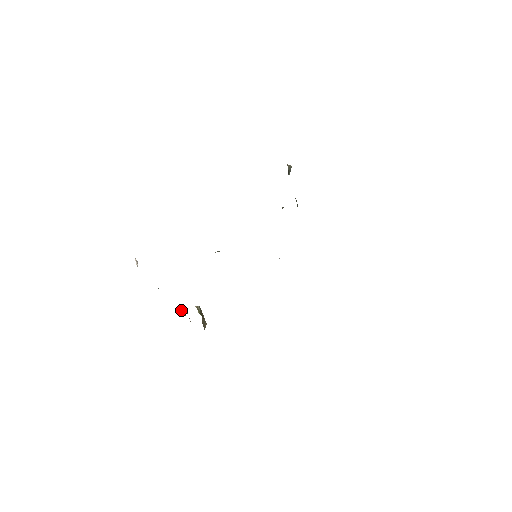
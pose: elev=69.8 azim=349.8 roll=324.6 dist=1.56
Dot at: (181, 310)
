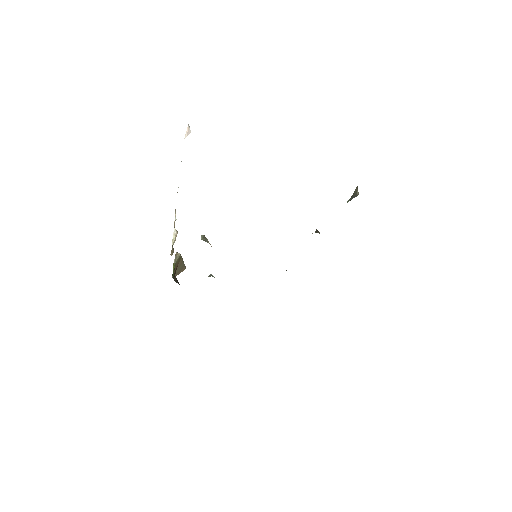
Dot at: (173, 236)
